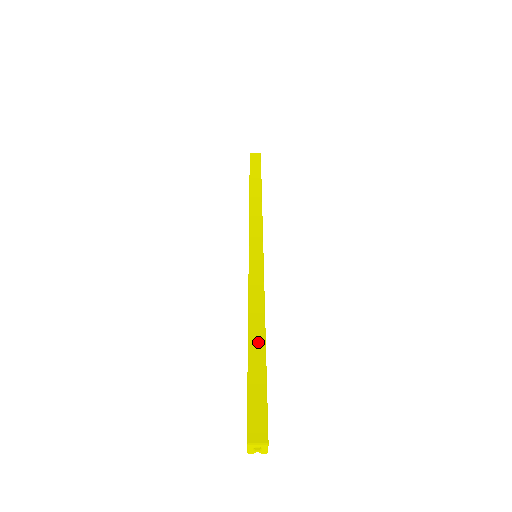
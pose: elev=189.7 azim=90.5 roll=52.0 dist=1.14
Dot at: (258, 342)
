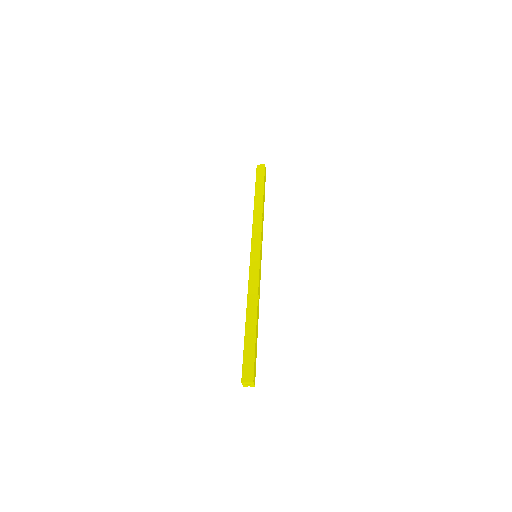
Dot at: (252, 320)
